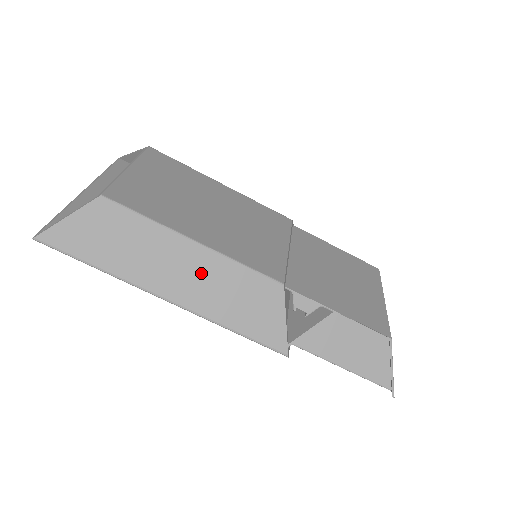
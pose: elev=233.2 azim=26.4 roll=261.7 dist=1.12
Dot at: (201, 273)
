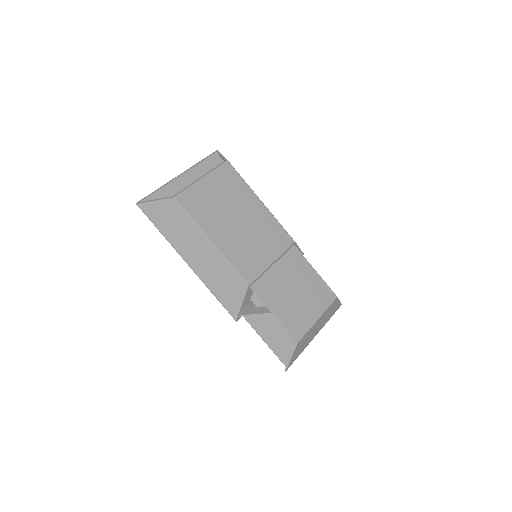
Dot at: (208, 259)
